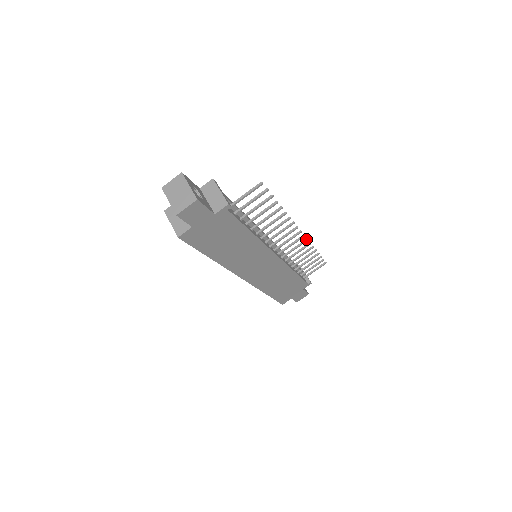
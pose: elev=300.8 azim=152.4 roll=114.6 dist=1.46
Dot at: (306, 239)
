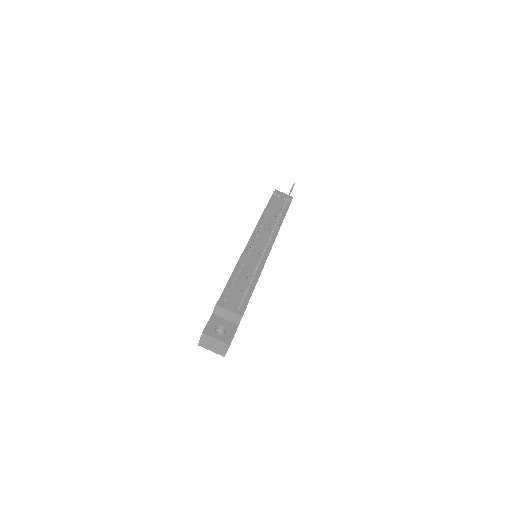
Dot at: (279, 216)
